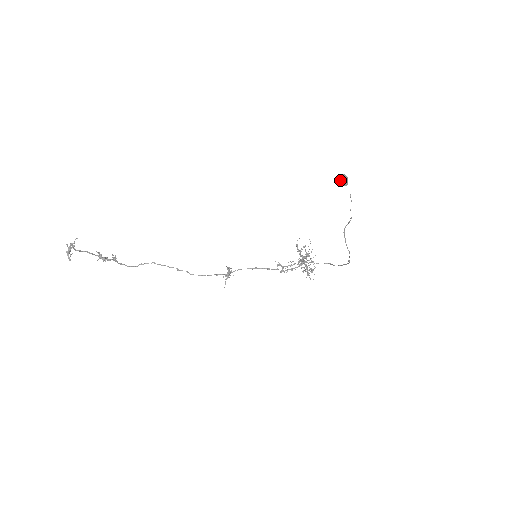
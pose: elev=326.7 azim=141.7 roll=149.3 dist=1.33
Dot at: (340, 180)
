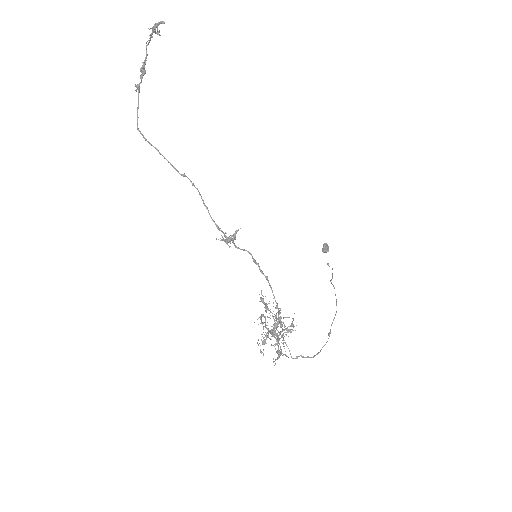
Dot at: (325, 244)
